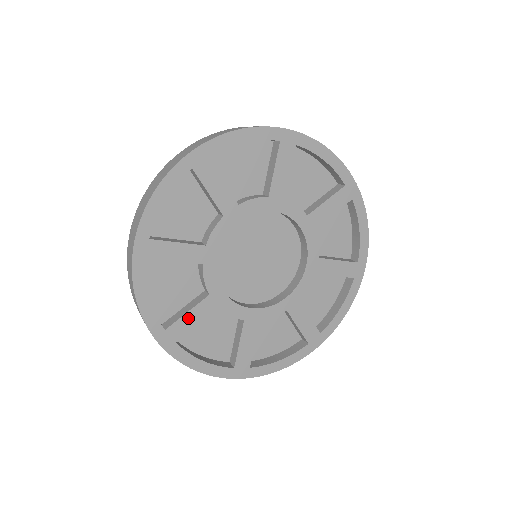
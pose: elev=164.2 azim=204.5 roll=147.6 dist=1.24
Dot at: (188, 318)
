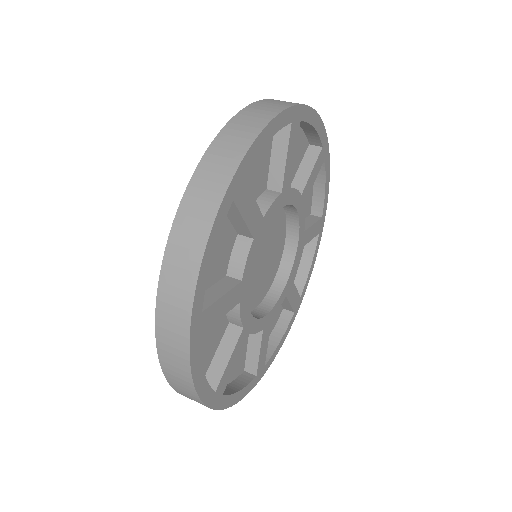
Dot at: (262, 353)
